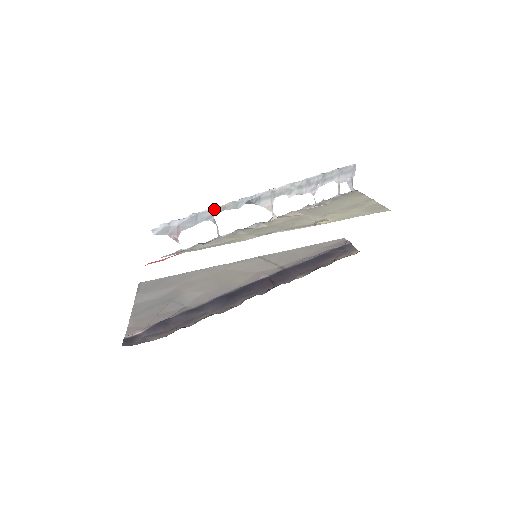
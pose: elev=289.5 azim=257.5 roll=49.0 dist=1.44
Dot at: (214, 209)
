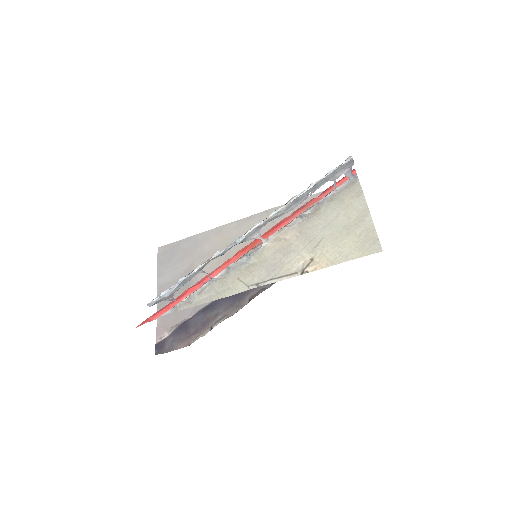
Dot at: (200, 268)
